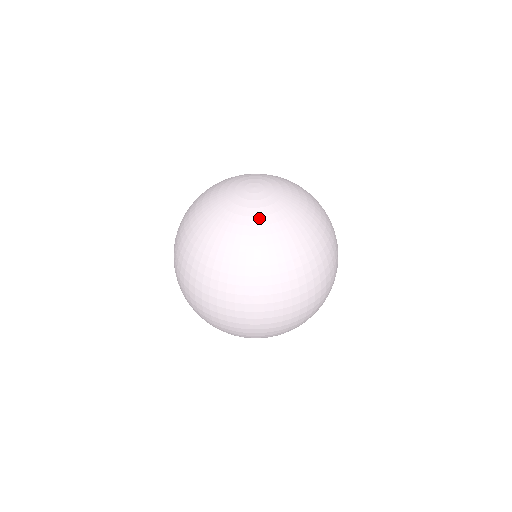
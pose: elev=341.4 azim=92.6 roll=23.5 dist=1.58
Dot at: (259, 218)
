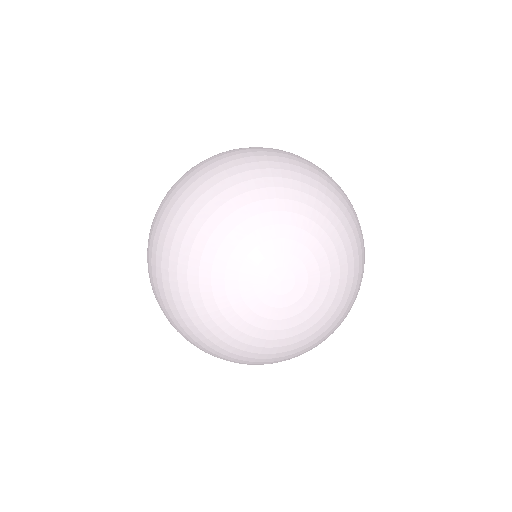
Dot at: (298, 327)
